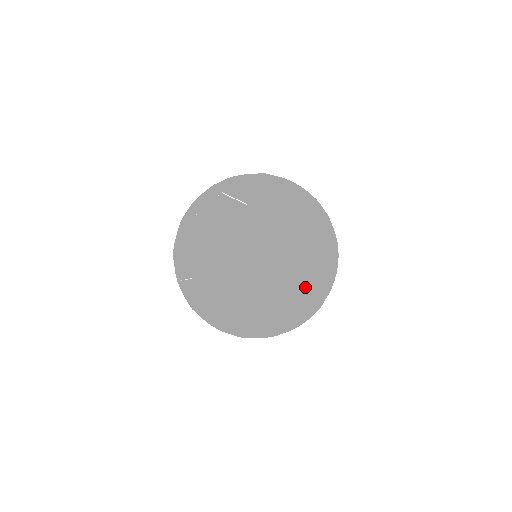
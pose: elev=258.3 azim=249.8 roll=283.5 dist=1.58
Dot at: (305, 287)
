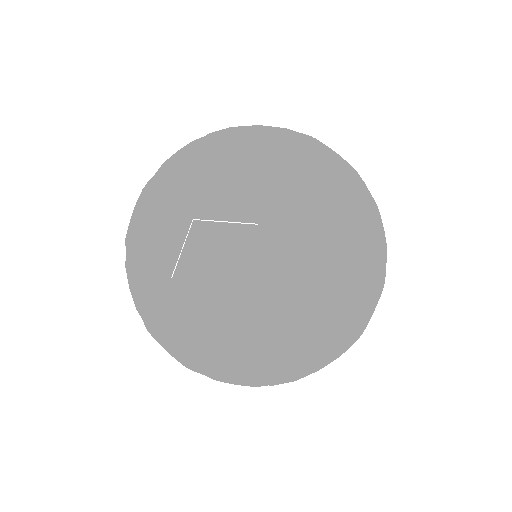
Dot at: (380, 282)
